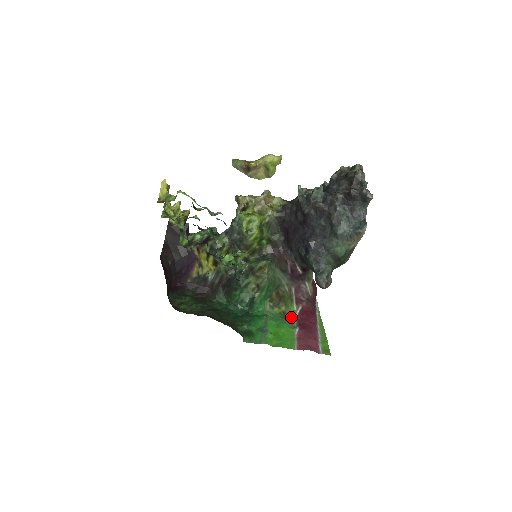
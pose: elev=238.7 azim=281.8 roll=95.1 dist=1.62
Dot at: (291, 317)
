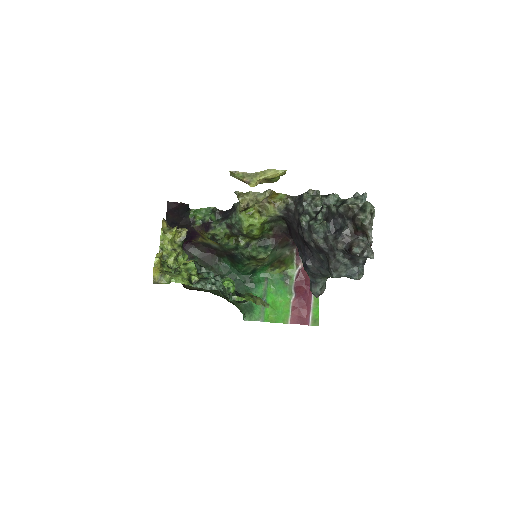
Dot at: (290, 278)
